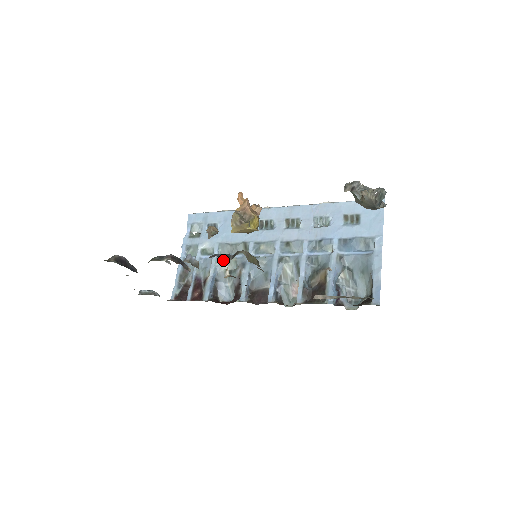
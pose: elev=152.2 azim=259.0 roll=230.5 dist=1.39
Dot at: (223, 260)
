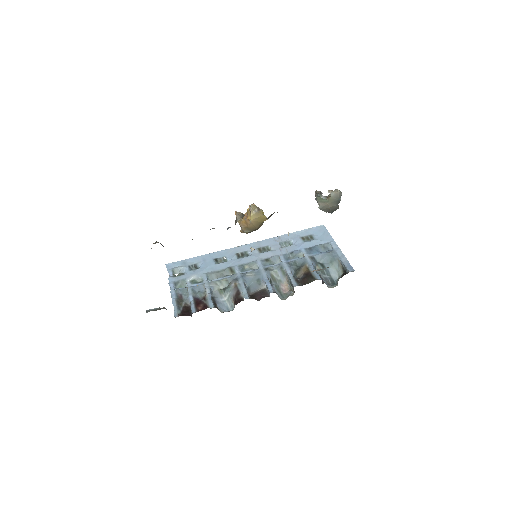
Dot at: (215, 282)
